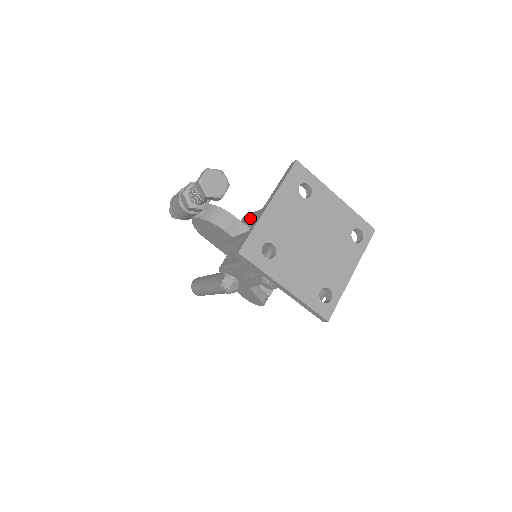
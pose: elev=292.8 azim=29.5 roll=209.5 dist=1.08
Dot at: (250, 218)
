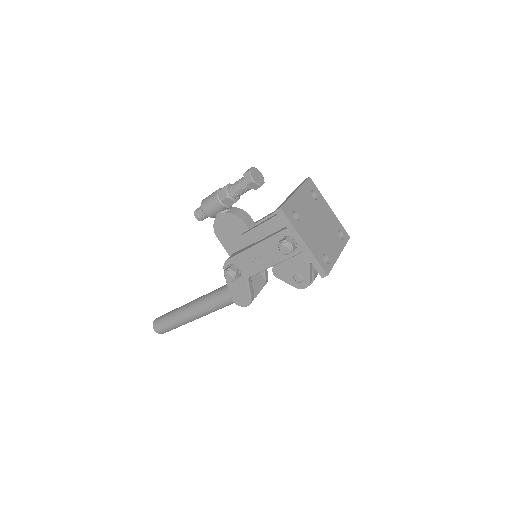
Dot at: (265, 217)
